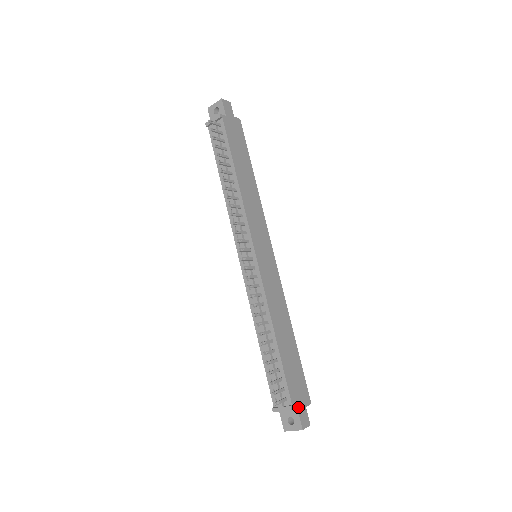
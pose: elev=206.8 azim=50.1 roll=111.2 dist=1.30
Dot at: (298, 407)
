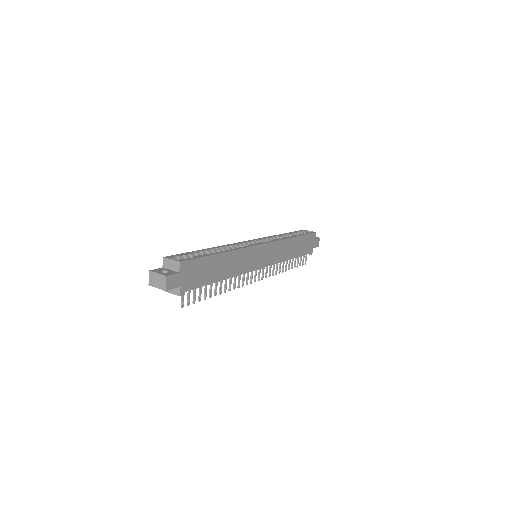
Dot at: (313, 247)
